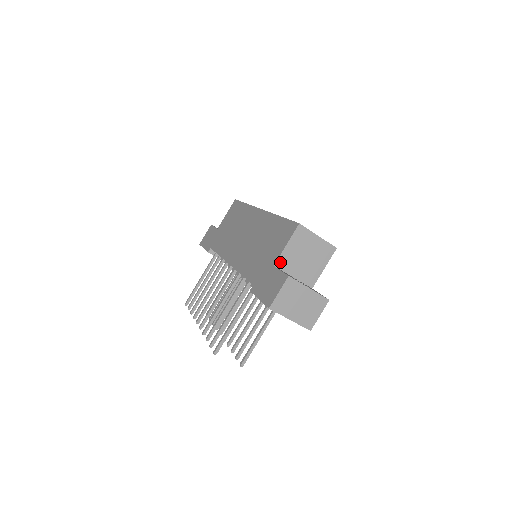
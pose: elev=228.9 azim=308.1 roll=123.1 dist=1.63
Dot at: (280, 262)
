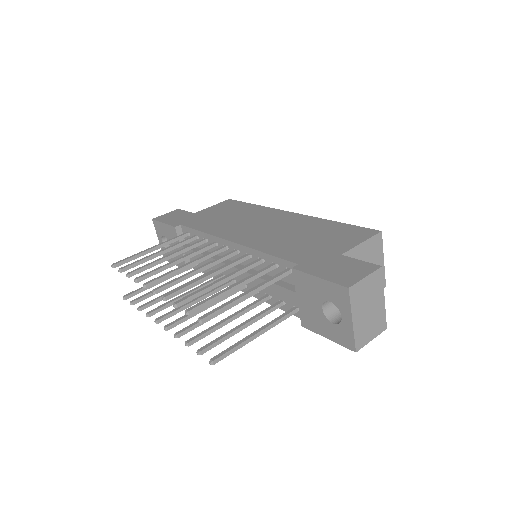
Dot at: occluded
